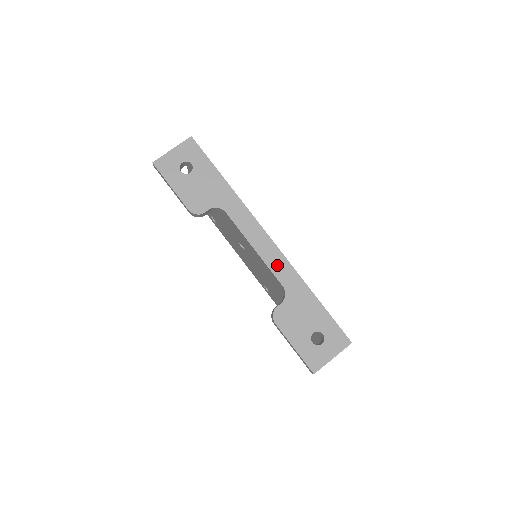
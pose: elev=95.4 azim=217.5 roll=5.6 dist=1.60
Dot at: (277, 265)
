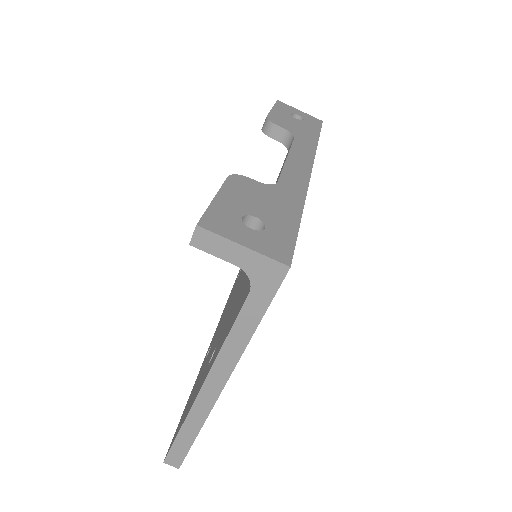
Dot at: (293, 176)
